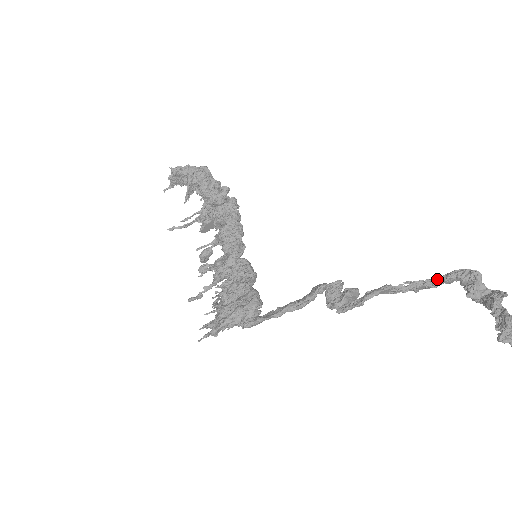
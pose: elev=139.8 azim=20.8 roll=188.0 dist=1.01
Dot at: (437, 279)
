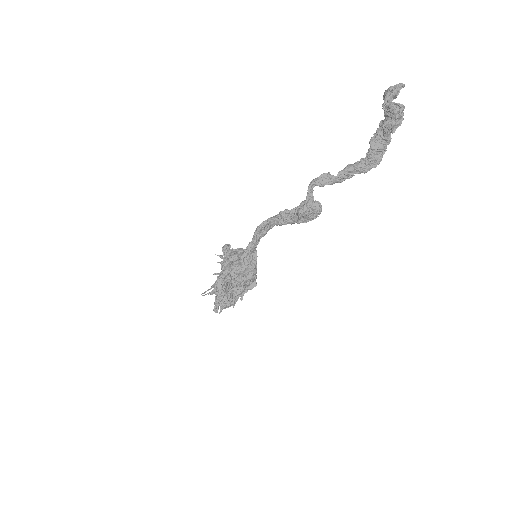
Dot at: (368, 153)
